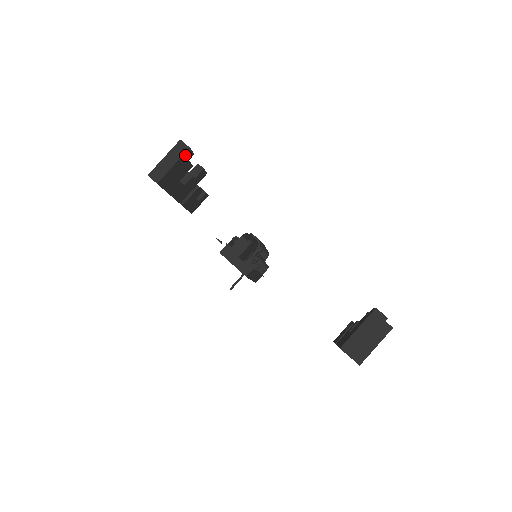
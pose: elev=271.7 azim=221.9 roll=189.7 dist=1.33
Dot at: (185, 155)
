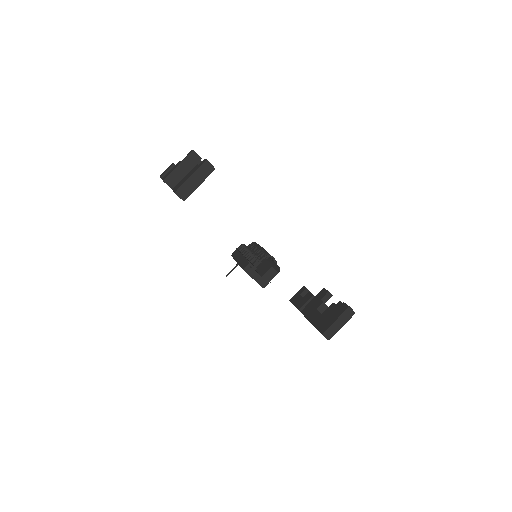
Dot at: (209, 174)
